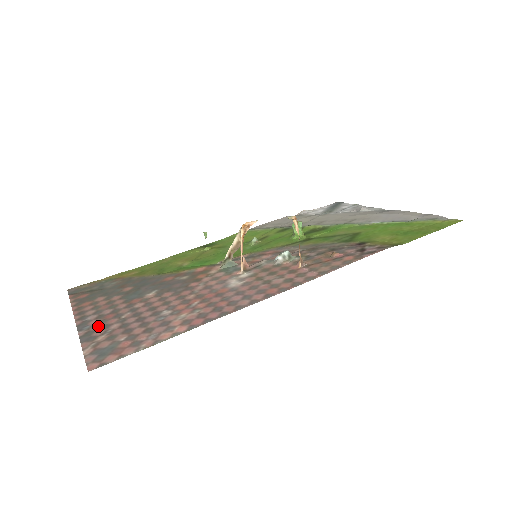
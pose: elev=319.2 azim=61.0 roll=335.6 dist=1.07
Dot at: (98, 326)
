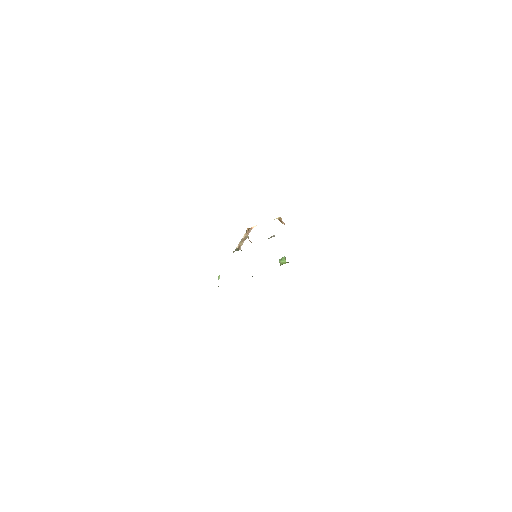
Dot at: occluded
